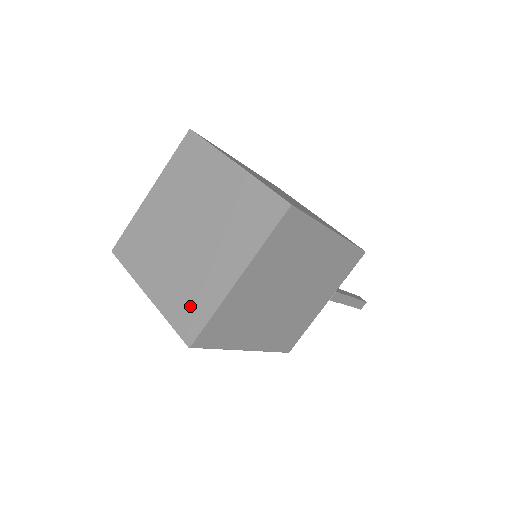
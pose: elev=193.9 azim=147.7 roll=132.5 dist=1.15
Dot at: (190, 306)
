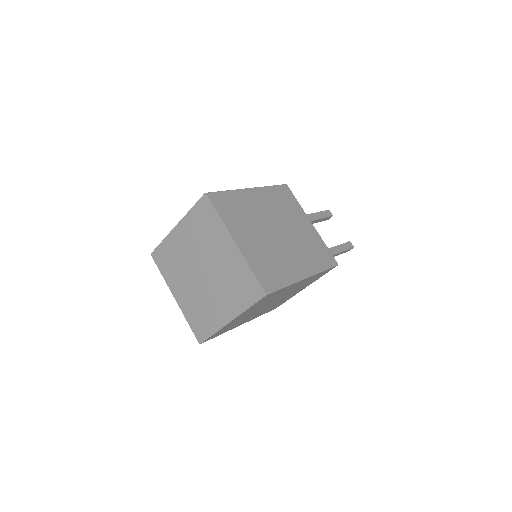
Dot at: (201, 321)
